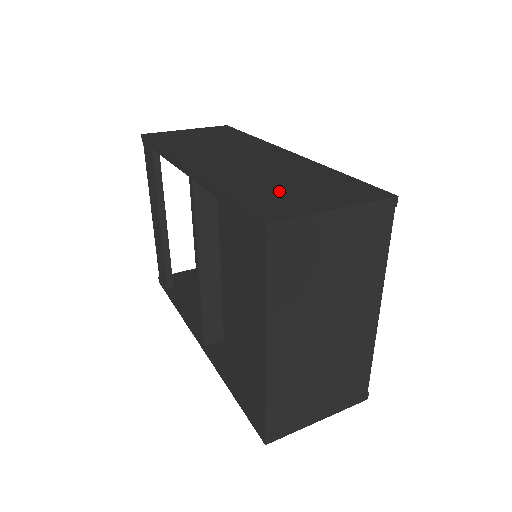
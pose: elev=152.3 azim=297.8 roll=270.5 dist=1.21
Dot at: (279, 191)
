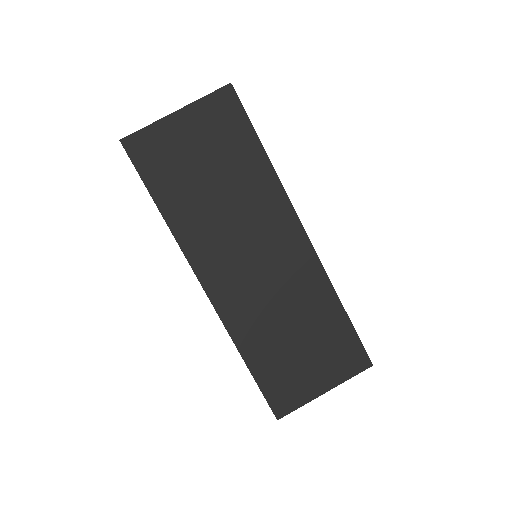
Dot at: (288, 359)
